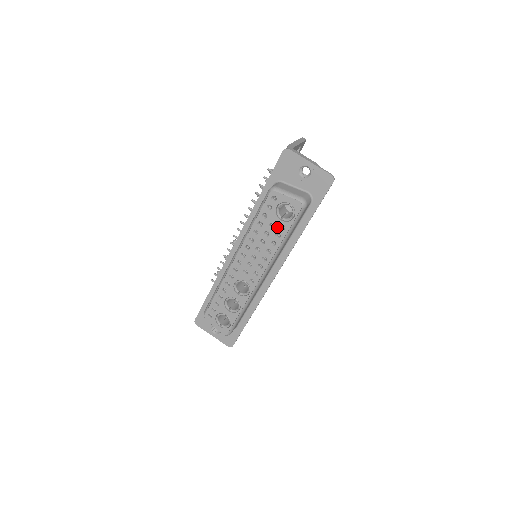
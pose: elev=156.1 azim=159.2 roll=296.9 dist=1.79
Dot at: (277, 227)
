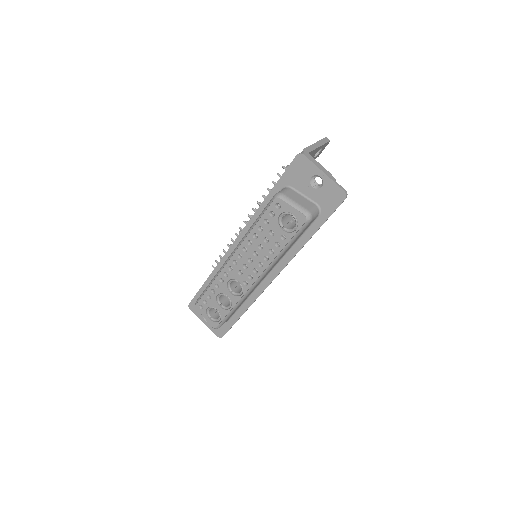
Dot at: (277, 236)
